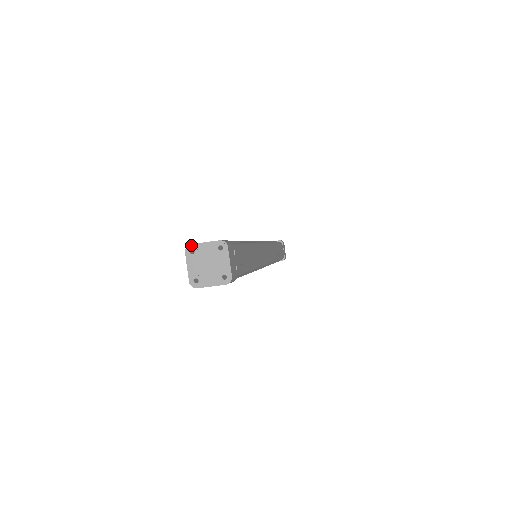
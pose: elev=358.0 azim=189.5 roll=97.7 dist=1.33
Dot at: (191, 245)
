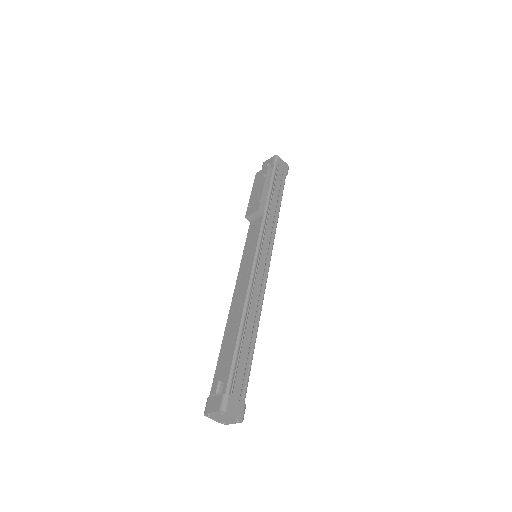
Dot at: (226, 413)
